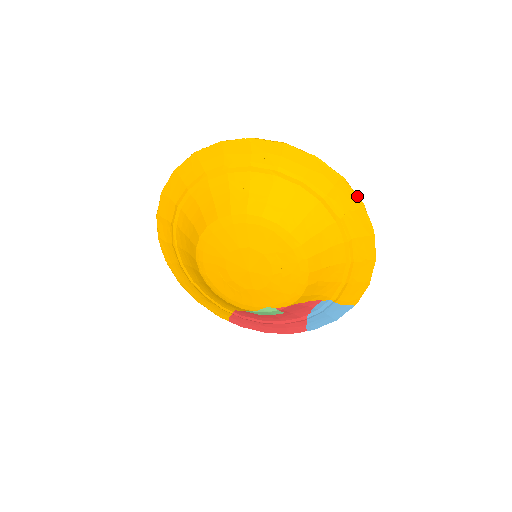
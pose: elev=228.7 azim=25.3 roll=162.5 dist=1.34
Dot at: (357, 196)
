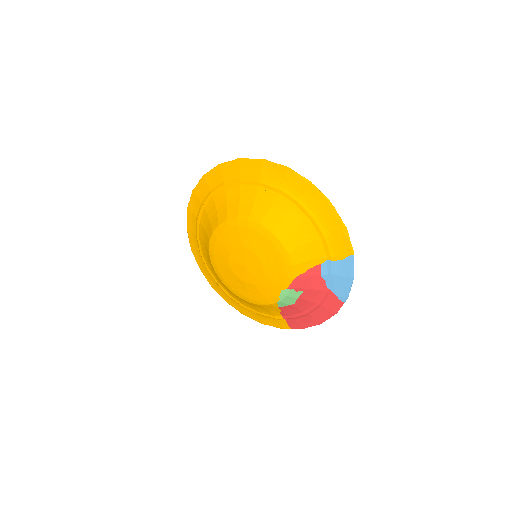
Dot at: (280, 165)
